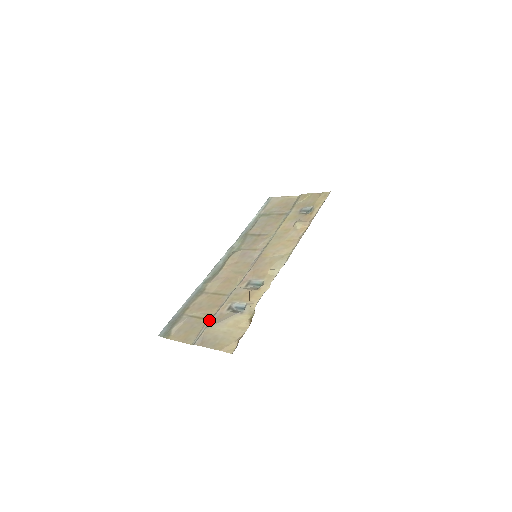
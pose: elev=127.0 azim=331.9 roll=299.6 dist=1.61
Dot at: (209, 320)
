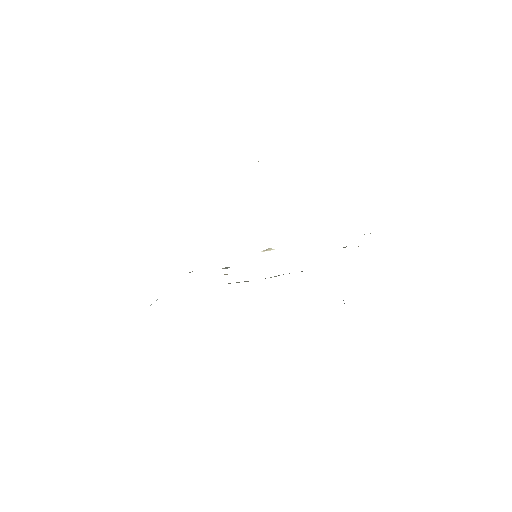
Dot at: occluded
